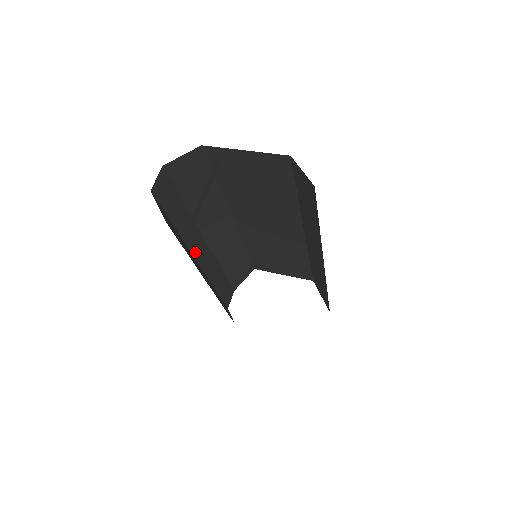
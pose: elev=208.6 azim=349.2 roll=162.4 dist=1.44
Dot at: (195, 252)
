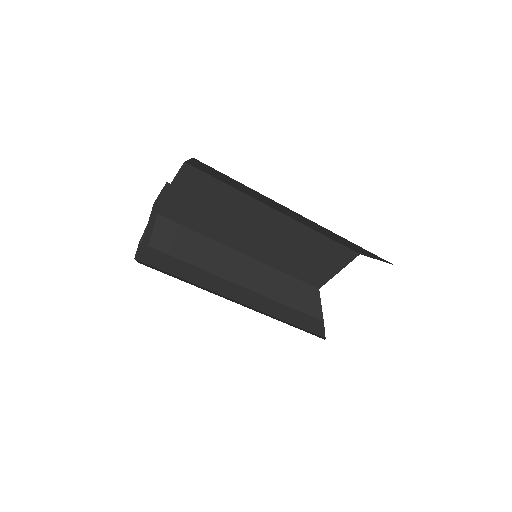
Dot at: (227, 294)
